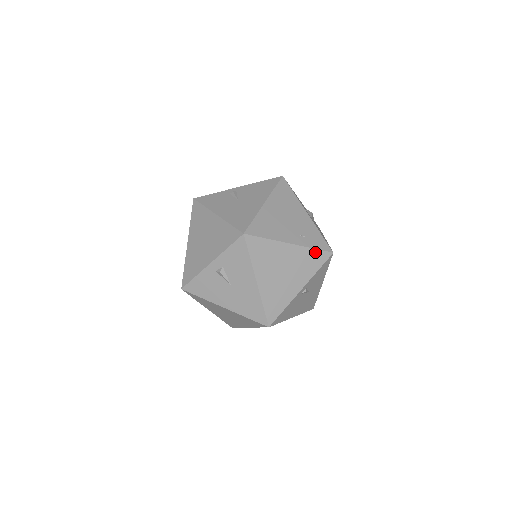
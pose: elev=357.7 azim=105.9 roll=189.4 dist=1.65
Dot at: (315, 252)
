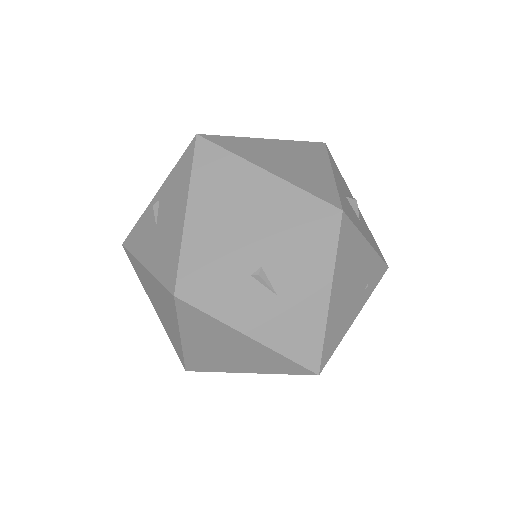
Dot at: (373, 288)
